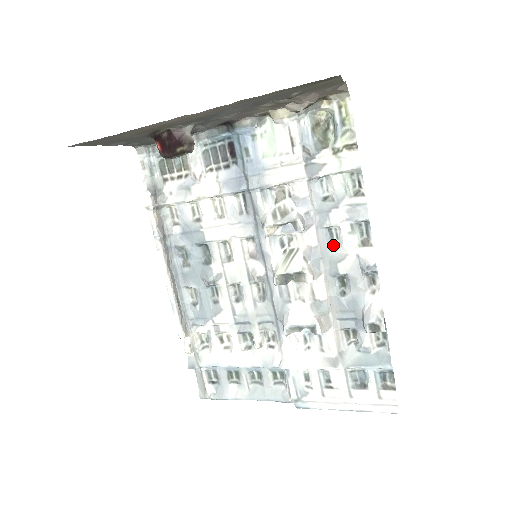
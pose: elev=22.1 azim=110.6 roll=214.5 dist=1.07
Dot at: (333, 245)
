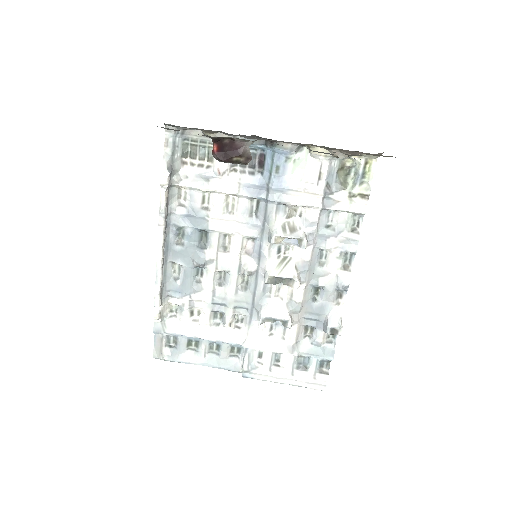
Dot at: (320, 262)
